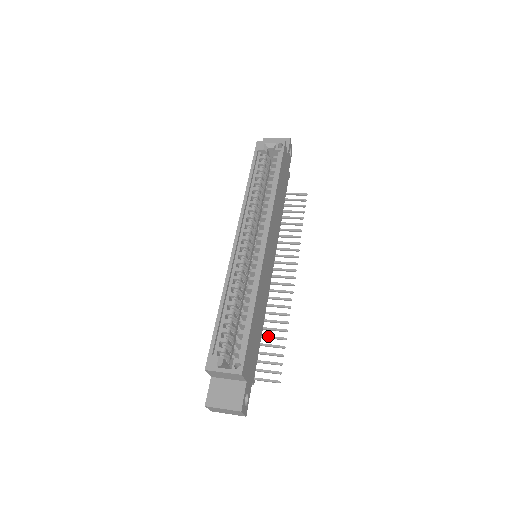
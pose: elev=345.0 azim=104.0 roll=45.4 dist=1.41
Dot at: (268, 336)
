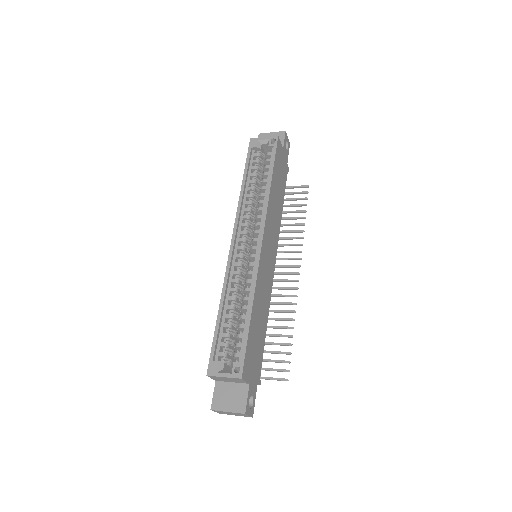
Dot at: (275, 334)
